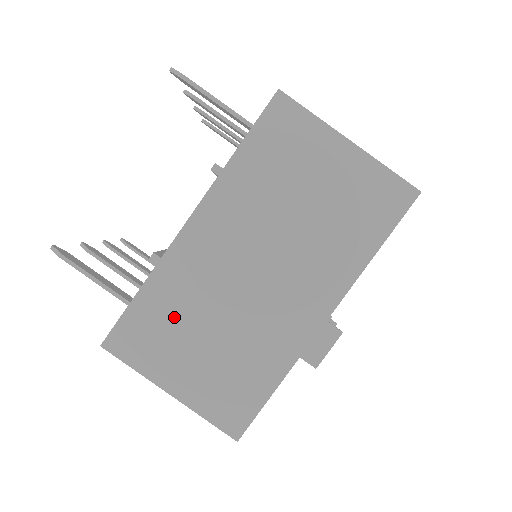
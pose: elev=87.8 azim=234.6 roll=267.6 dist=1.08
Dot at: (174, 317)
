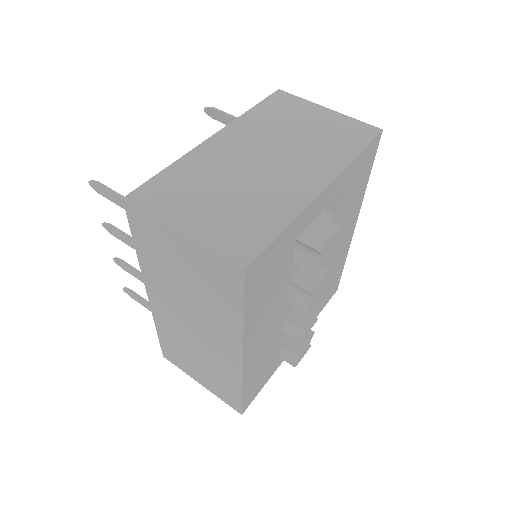
Dot at: (193, 183)
